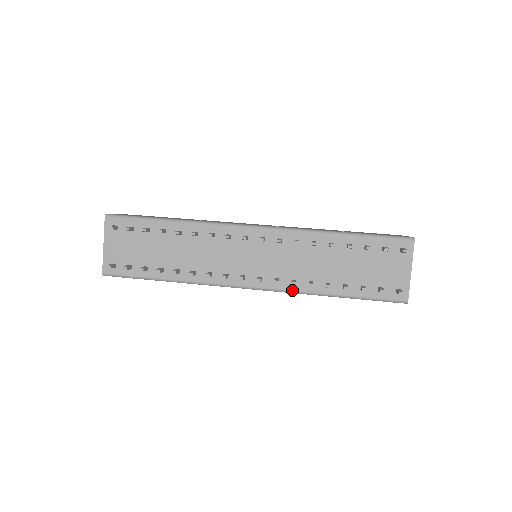
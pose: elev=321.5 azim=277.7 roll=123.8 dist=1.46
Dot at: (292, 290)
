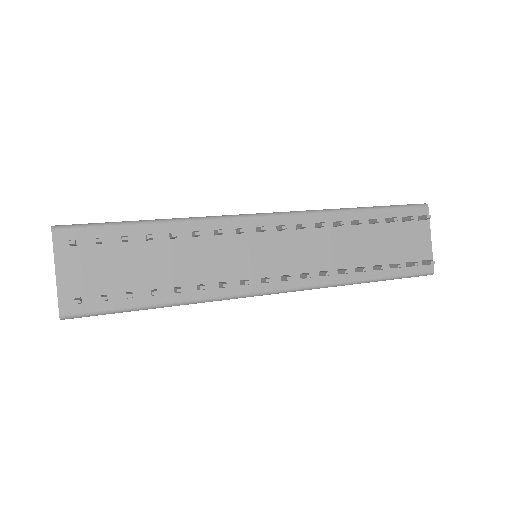
Dot at: (321, 284)
